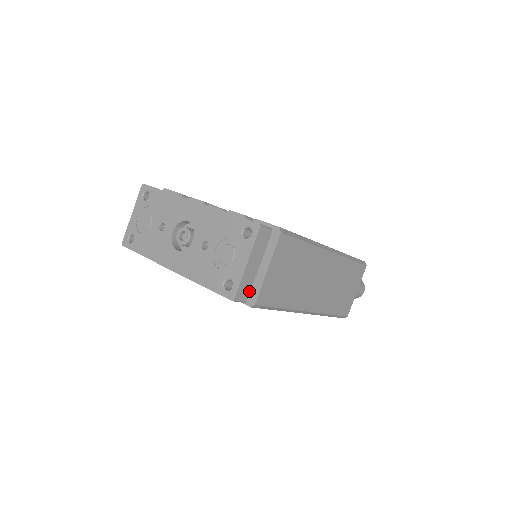
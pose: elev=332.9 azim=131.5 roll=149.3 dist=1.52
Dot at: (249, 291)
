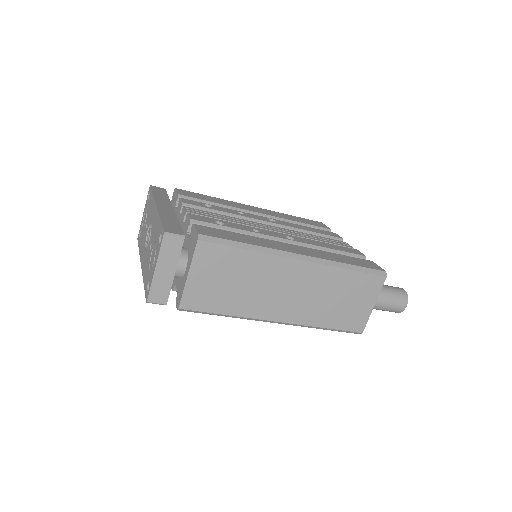
Dot at: (167, 295)
